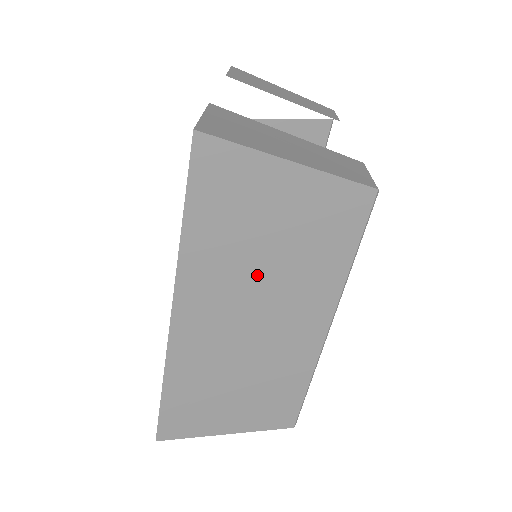
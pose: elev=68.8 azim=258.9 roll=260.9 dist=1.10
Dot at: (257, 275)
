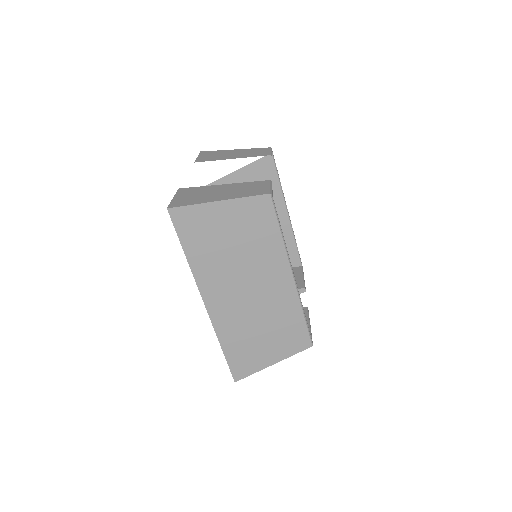
Dot at: (235, 263)
